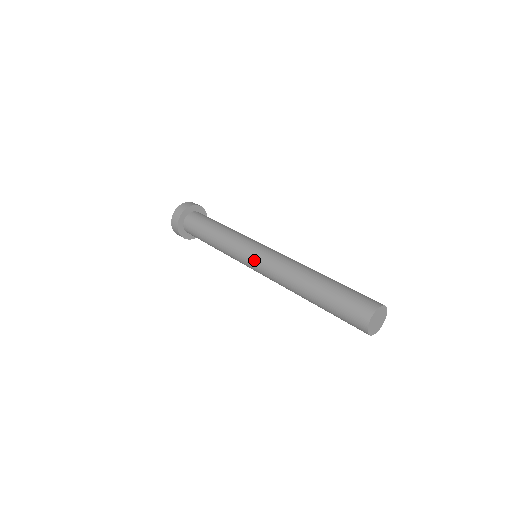
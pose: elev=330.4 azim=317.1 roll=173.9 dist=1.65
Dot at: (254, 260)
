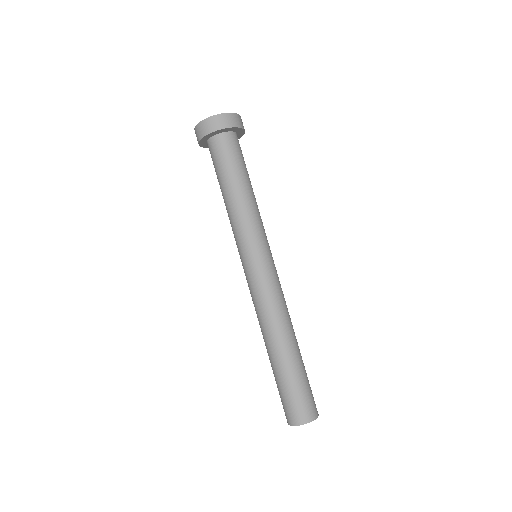
Dot at: occluded
